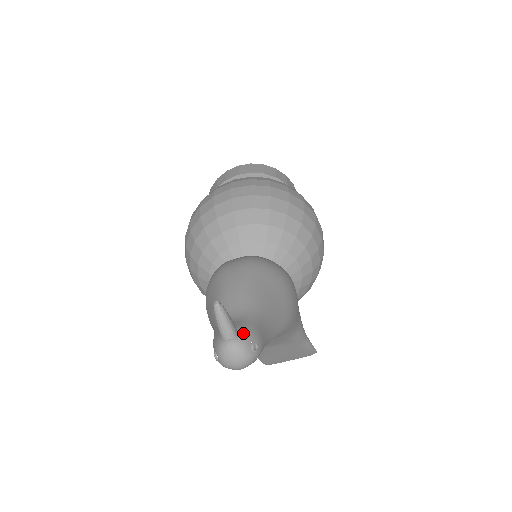
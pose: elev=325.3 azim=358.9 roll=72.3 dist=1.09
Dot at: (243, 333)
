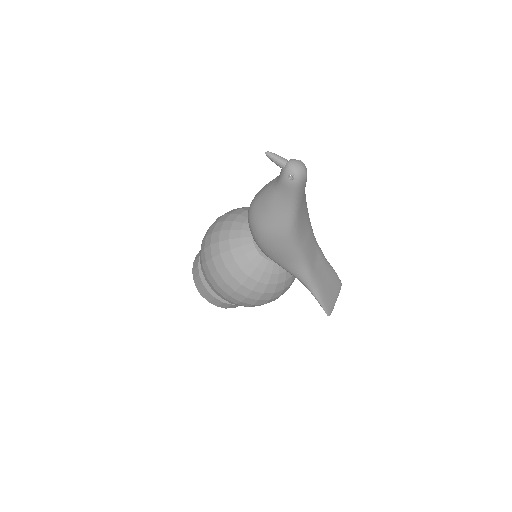
Dot at: occluded
